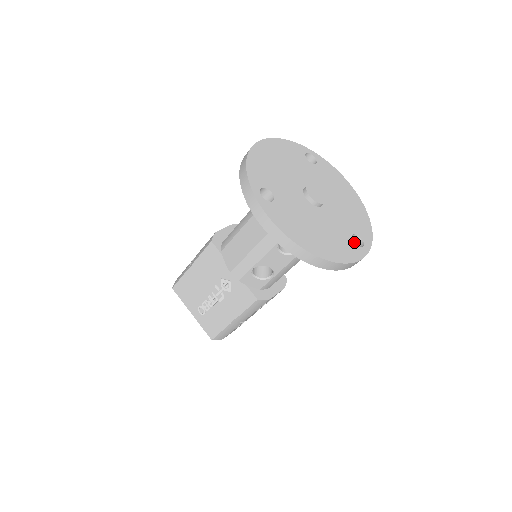
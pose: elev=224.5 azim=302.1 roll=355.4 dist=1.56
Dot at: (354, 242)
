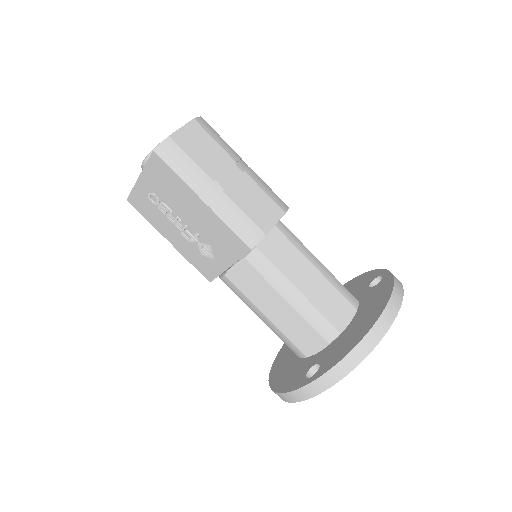
Dot at: occluded
